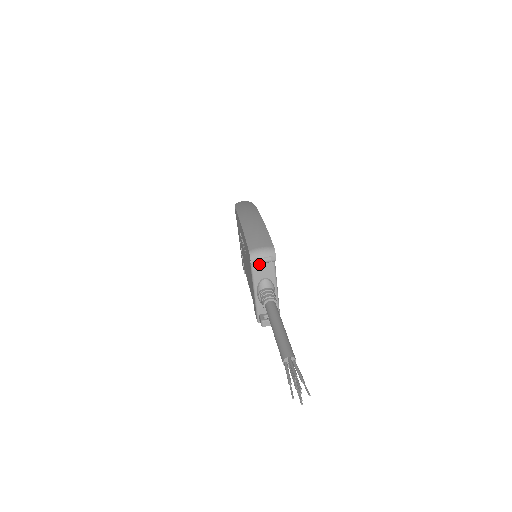
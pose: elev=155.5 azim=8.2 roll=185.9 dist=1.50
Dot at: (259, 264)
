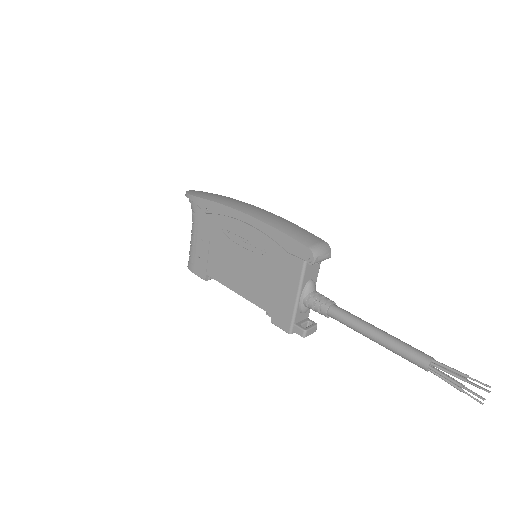
Dot at: occluded
